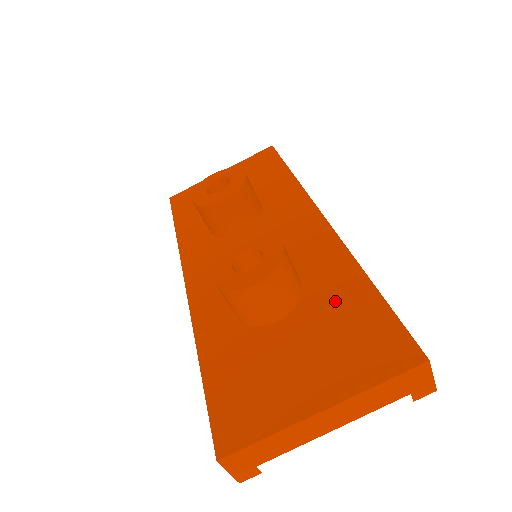
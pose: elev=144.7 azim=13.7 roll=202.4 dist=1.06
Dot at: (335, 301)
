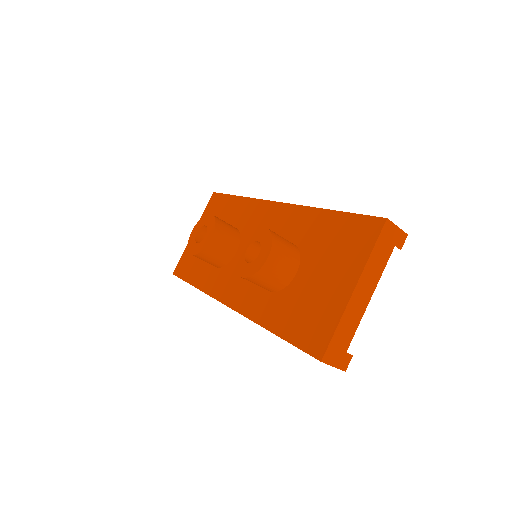
Dot at: (319, 236)
